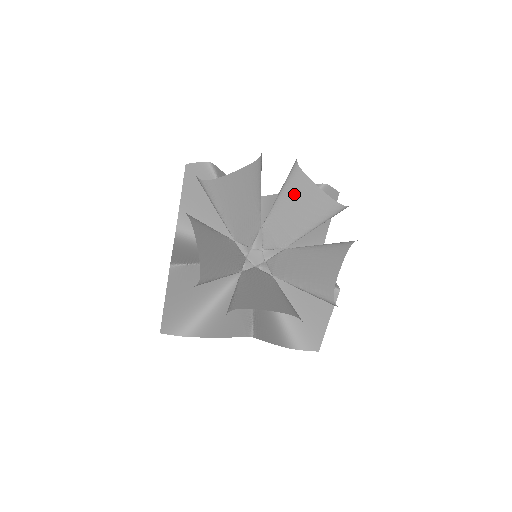
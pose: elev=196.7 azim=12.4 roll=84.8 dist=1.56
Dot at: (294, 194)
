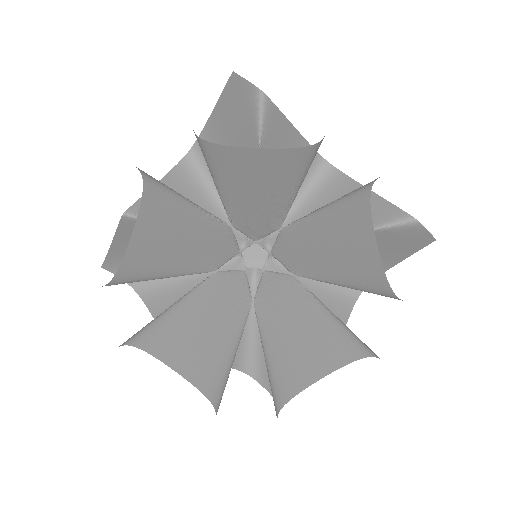
Dot at: (341, 225)
